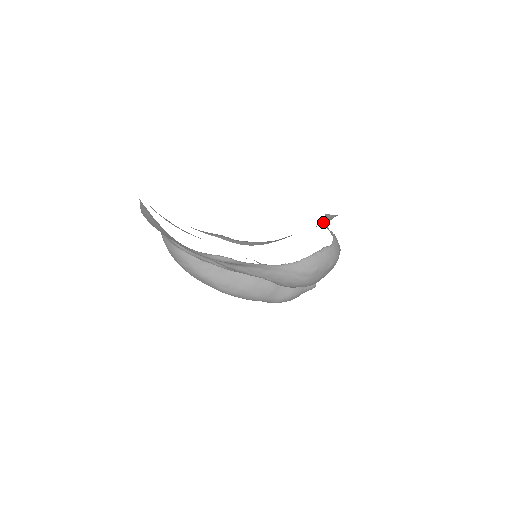
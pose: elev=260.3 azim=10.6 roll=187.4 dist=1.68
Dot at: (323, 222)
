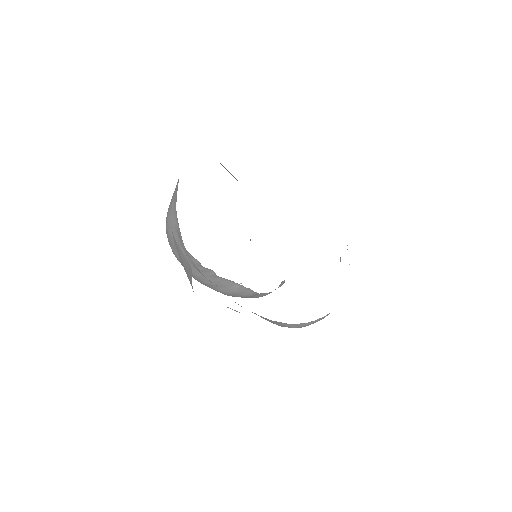
Dot at: occluded
